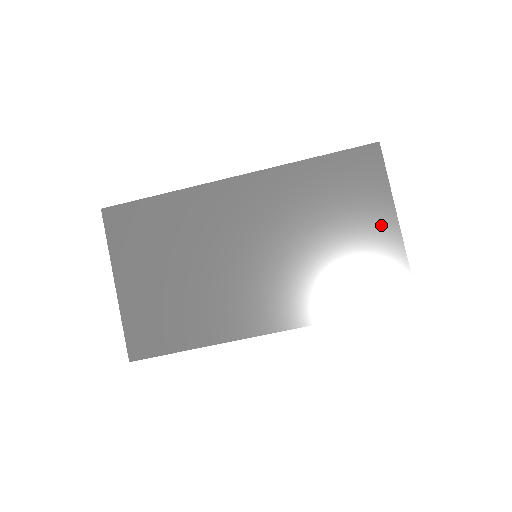
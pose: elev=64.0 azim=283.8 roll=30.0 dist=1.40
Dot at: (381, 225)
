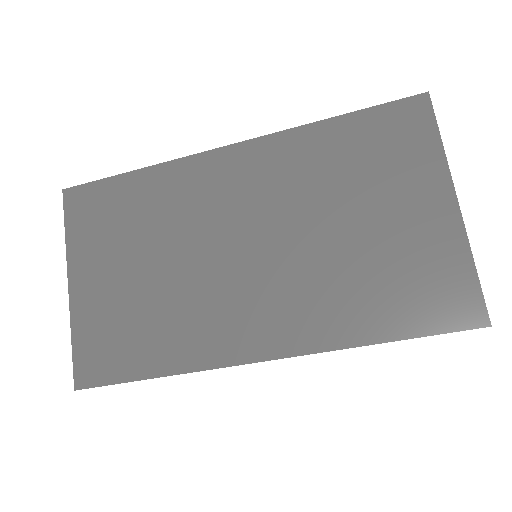
Dot at: (431, 207)
